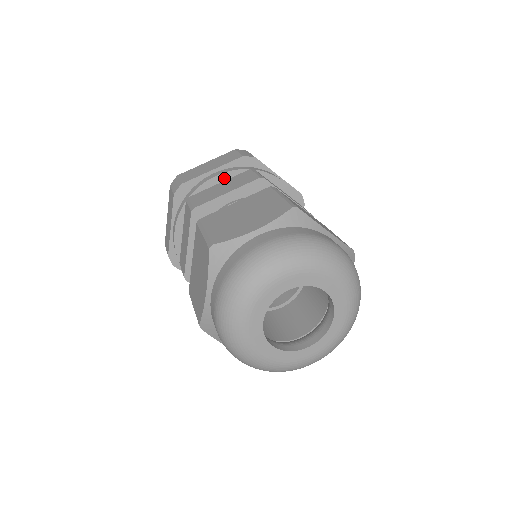
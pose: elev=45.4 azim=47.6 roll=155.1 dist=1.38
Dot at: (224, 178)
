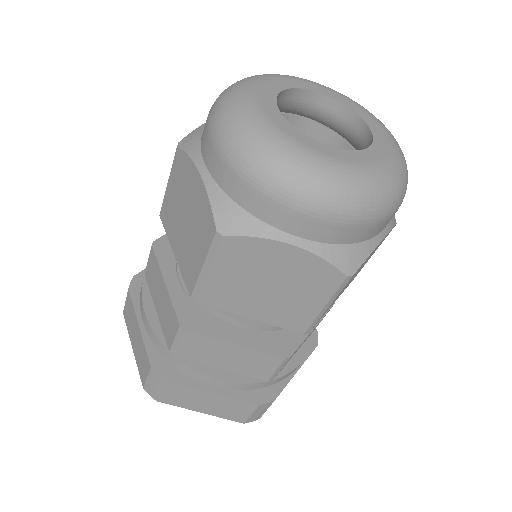
Dot at: occluded
